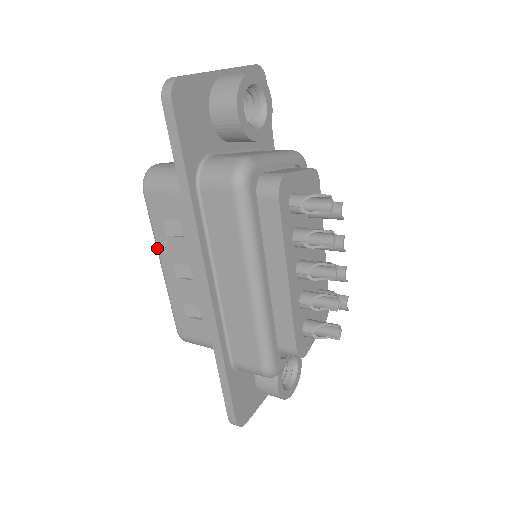
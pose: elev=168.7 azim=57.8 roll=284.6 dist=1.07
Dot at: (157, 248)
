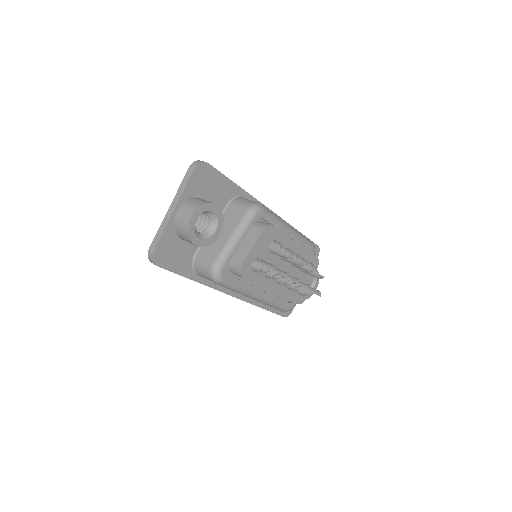
Dot at: occluded
